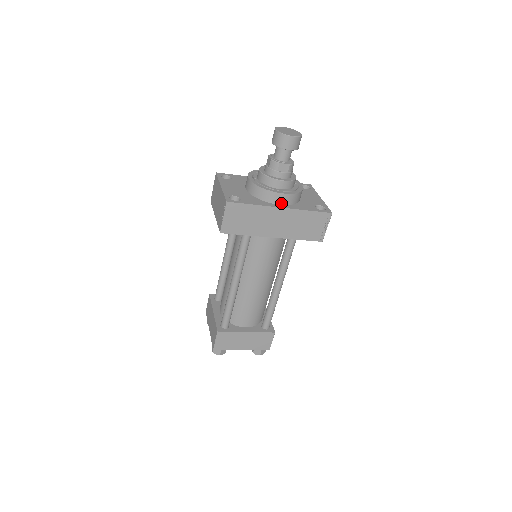
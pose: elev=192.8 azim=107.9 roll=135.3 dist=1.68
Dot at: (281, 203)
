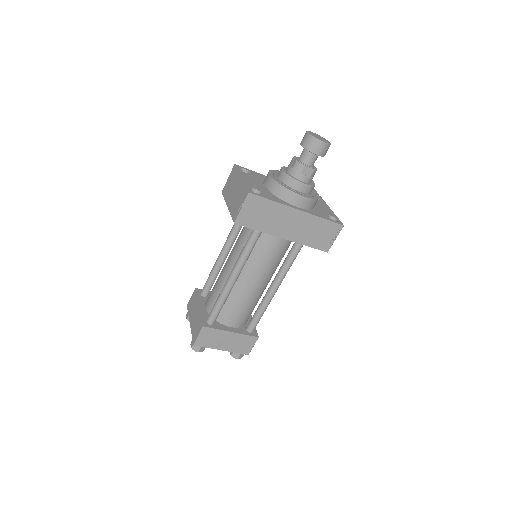
Dot at: (299, 205)
